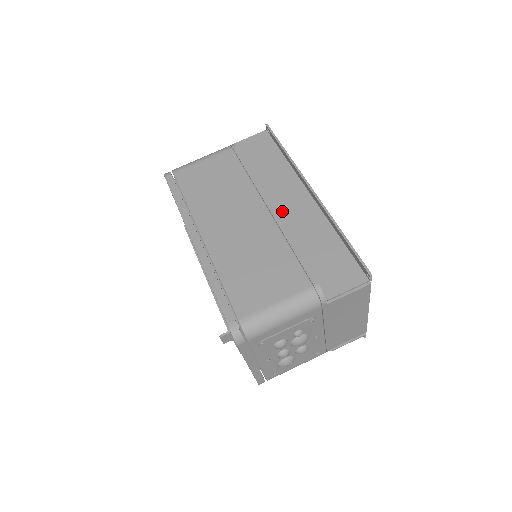
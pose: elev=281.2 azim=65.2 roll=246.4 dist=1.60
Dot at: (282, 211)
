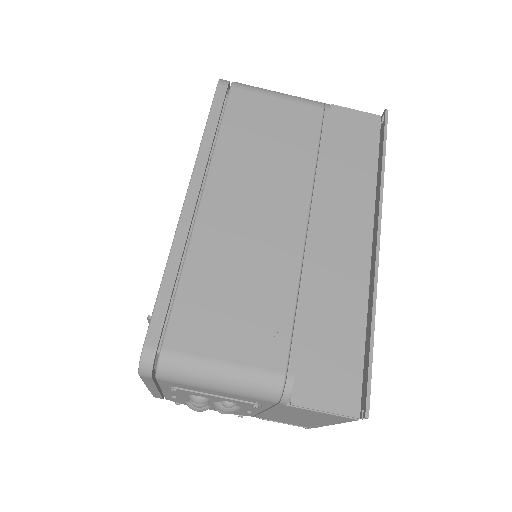
Dot at: (323, 238)
